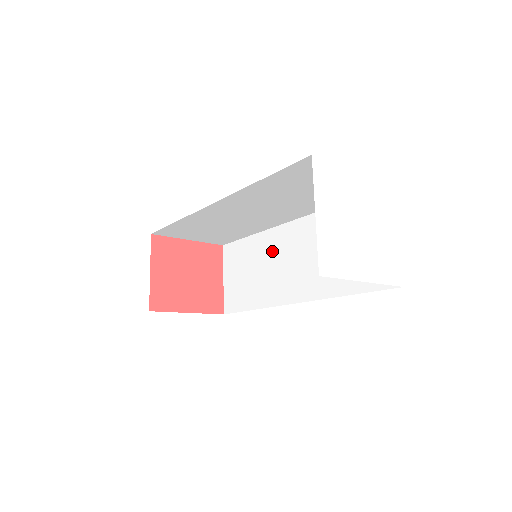
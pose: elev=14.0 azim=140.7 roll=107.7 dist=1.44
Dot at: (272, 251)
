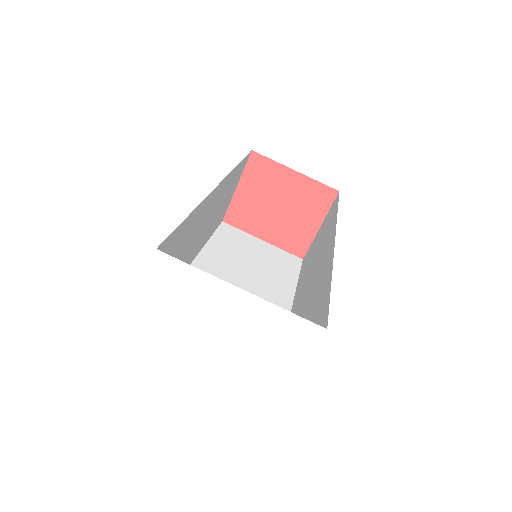
Dot at: (322, 249)
